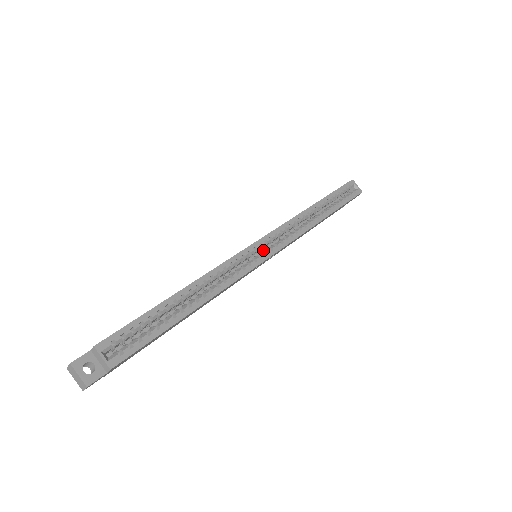
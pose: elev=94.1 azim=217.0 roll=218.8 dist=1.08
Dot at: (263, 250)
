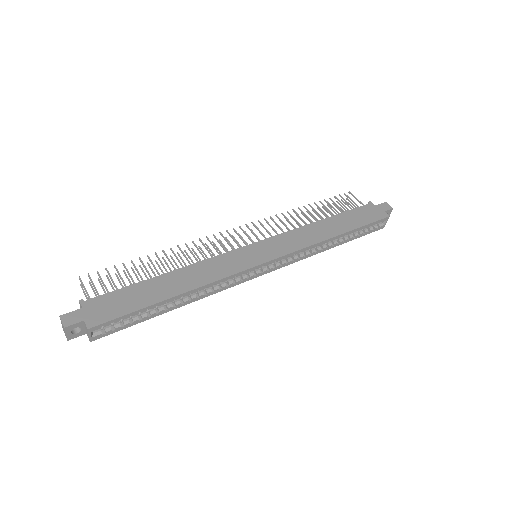
Dot at: occluded
